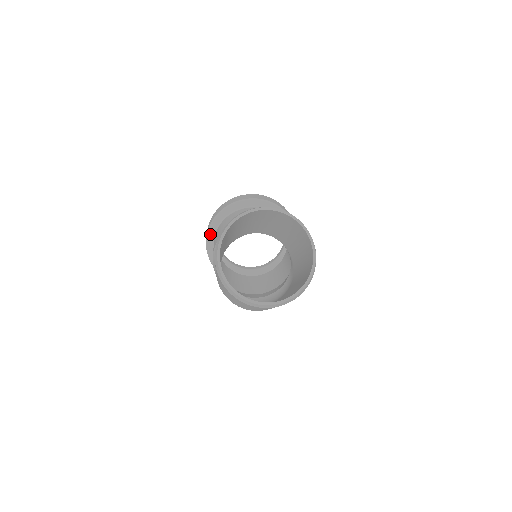
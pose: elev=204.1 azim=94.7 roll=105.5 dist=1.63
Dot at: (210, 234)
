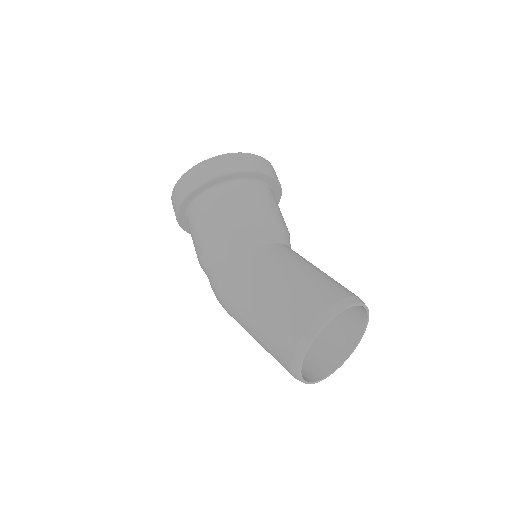
Dot at: (202, 187)
